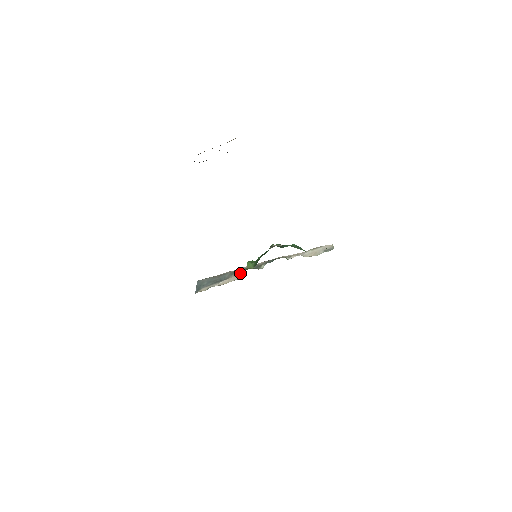
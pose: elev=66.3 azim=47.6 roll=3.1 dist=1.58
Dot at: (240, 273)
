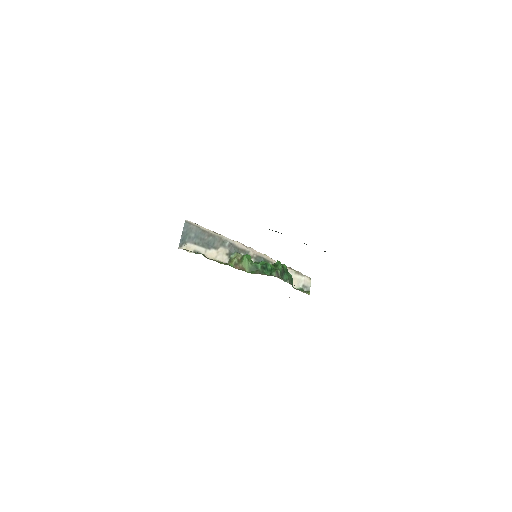
Dot at: (230, 251)
